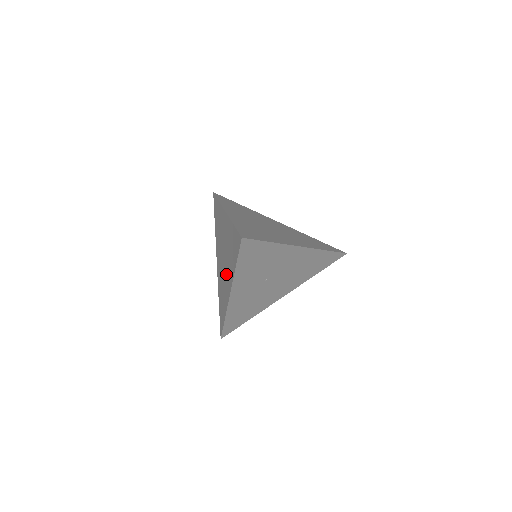
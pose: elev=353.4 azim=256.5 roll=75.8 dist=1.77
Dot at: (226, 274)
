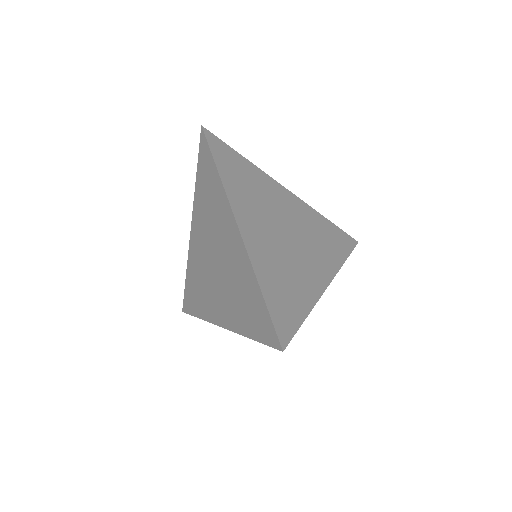
Dot at: (218, 293)
